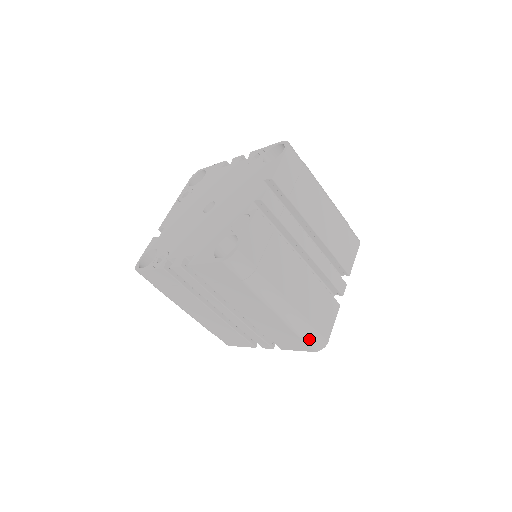
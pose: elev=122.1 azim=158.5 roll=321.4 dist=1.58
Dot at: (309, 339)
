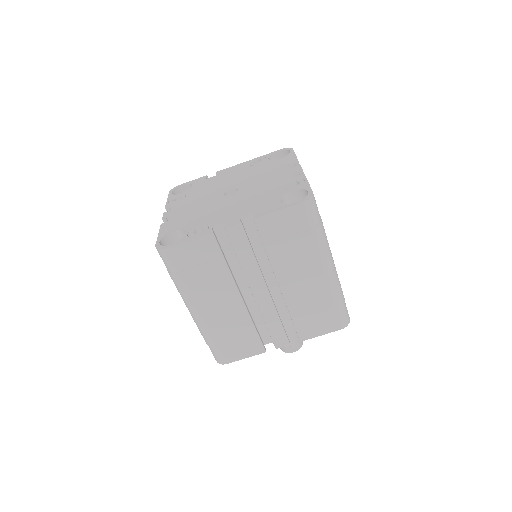
Dot at: (210, 348)
